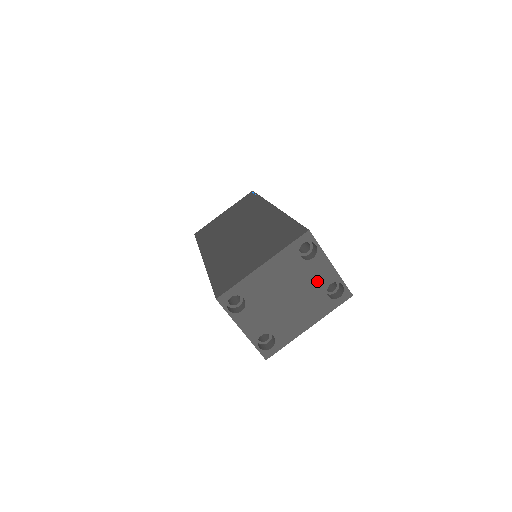
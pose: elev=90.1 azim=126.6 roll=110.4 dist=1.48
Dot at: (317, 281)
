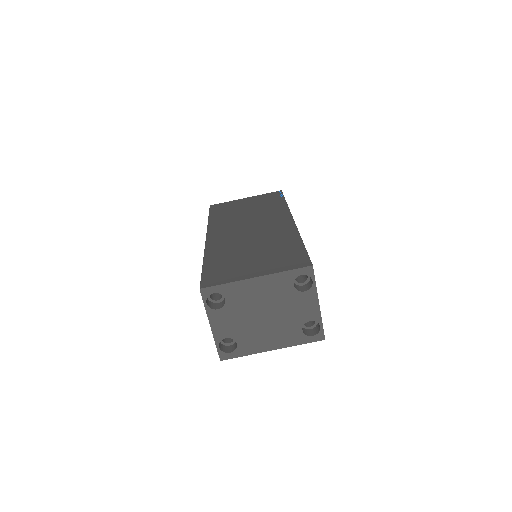
Dot at: (299, 313)
